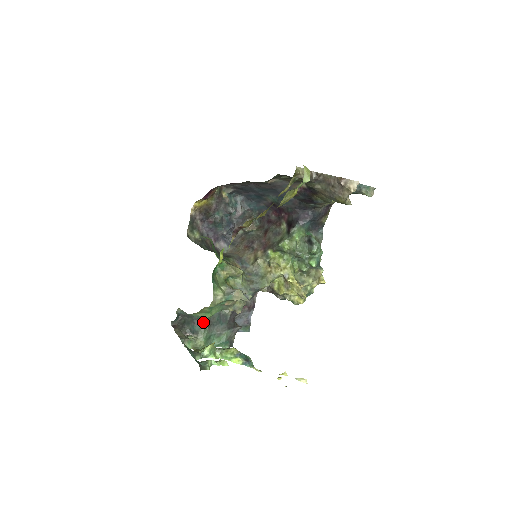
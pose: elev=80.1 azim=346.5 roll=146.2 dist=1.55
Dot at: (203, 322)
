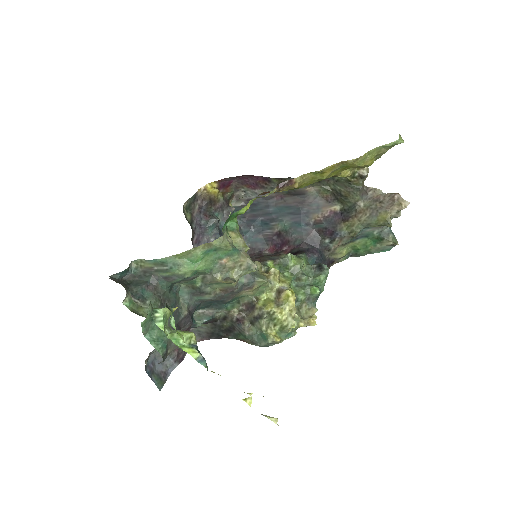
Dot at: (158, 293)
